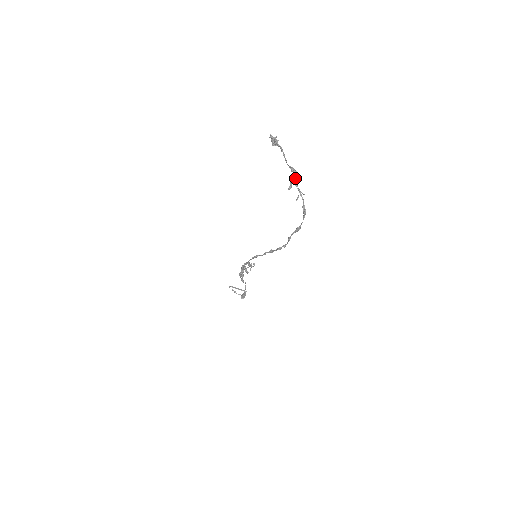
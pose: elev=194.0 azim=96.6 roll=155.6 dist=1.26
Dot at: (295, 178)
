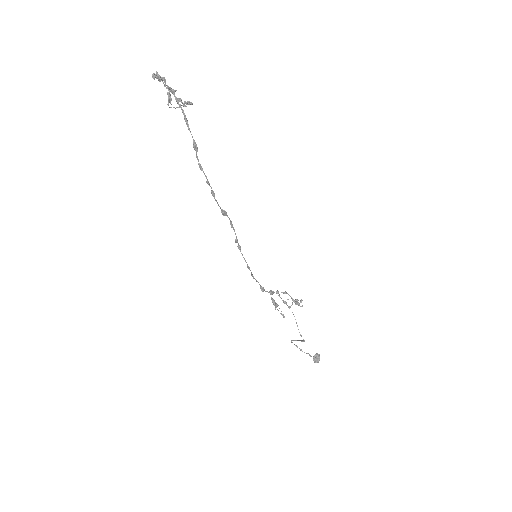
Dot at: (176, 97)
